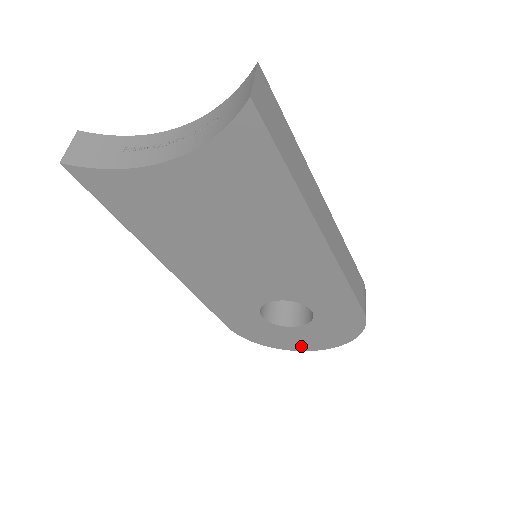
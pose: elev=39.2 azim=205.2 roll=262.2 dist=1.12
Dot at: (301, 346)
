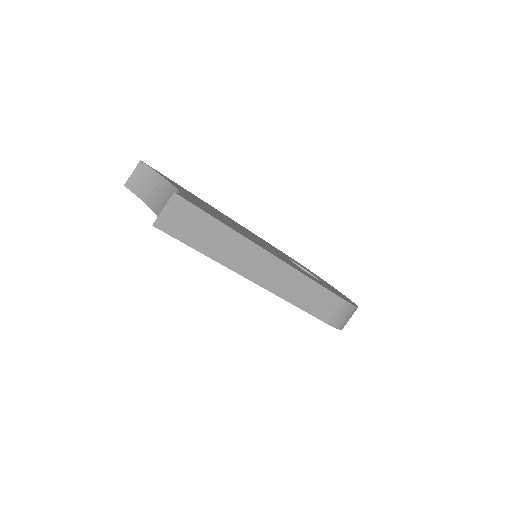
Dot at: occluded
